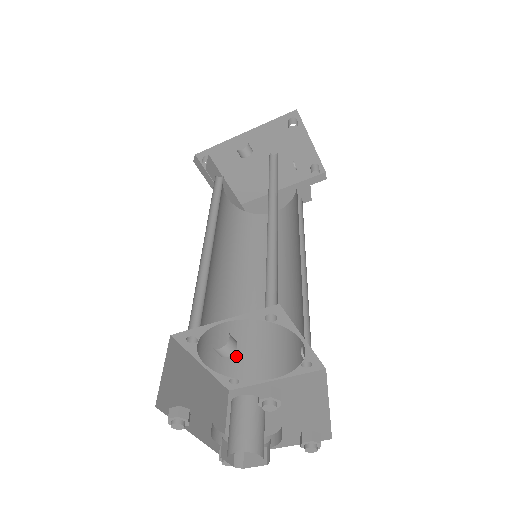
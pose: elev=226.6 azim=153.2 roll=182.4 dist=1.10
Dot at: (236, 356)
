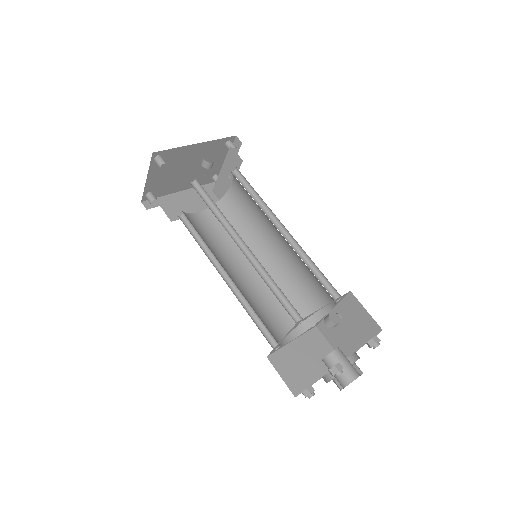
Dot at: (270, 331)
